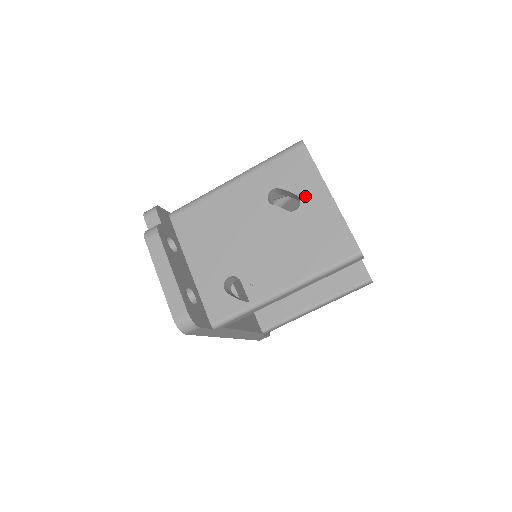
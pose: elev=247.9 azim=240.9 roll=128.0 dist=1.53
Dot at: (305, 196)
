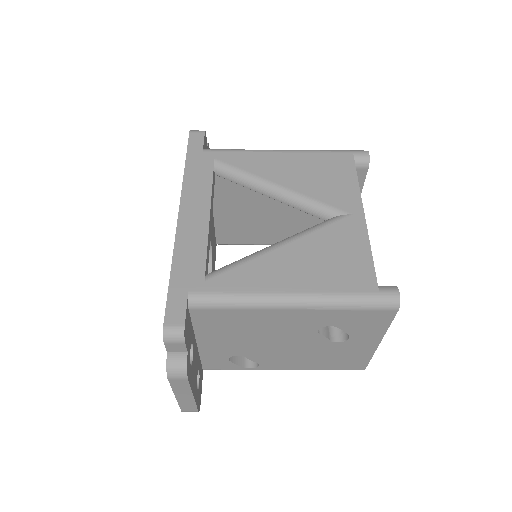
Dot at: (356, 339)
